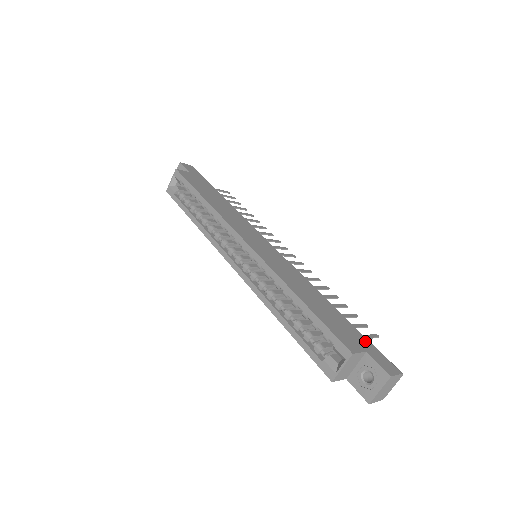
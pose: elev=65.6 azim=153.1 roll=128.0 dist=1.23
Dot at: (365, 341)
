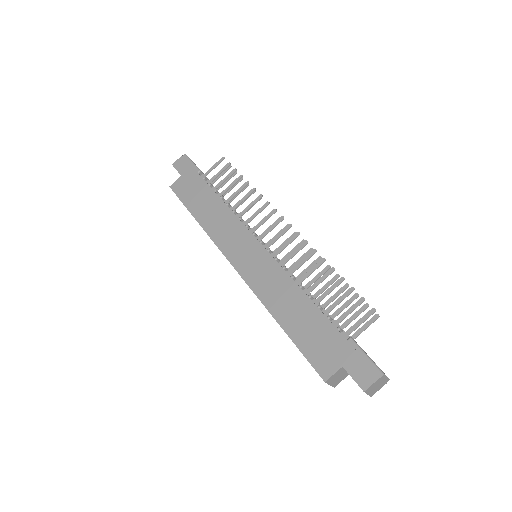
Dot at: (345, 348)
